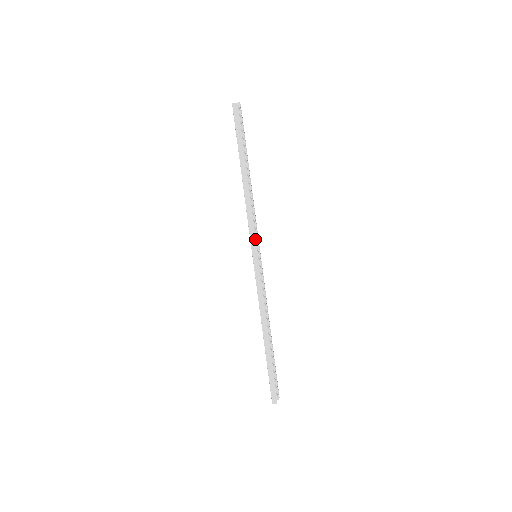
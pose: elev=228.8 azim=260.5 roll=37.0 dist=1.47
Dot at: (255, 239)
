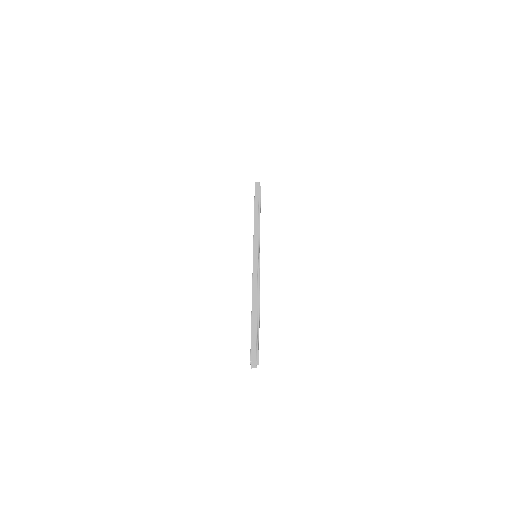
Dot at: (257, 244)
